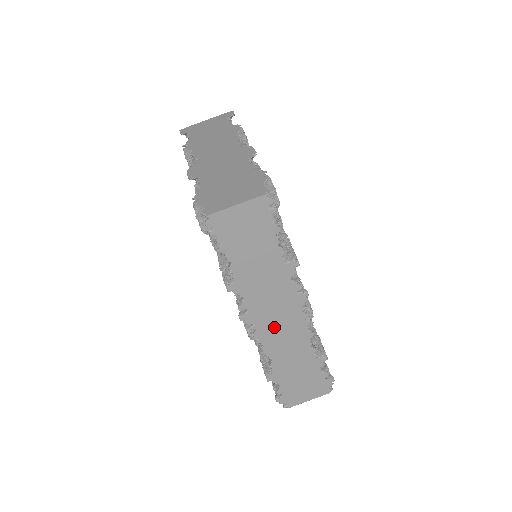
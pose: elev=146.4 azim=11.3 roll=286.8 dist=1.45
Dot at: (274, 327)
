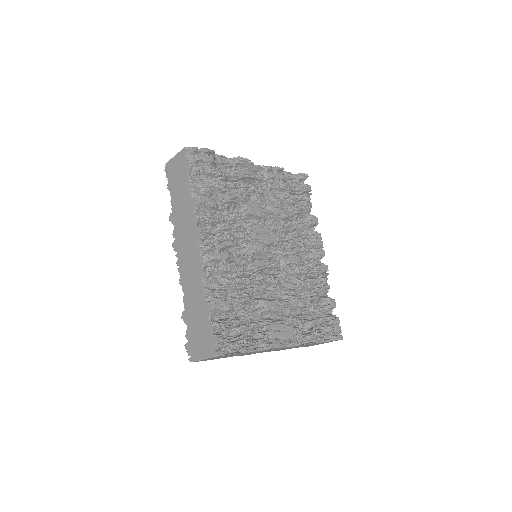
Dot at: (186, 258)
